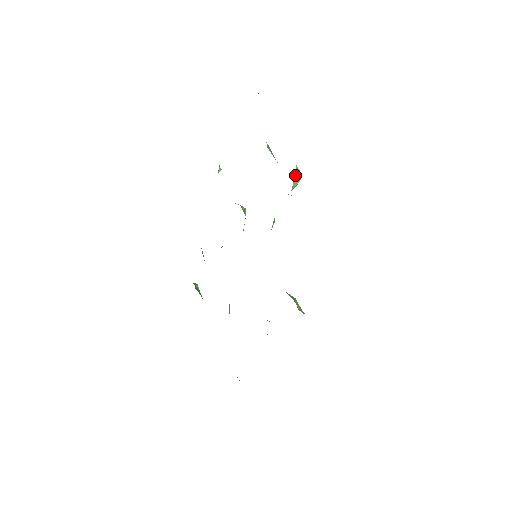
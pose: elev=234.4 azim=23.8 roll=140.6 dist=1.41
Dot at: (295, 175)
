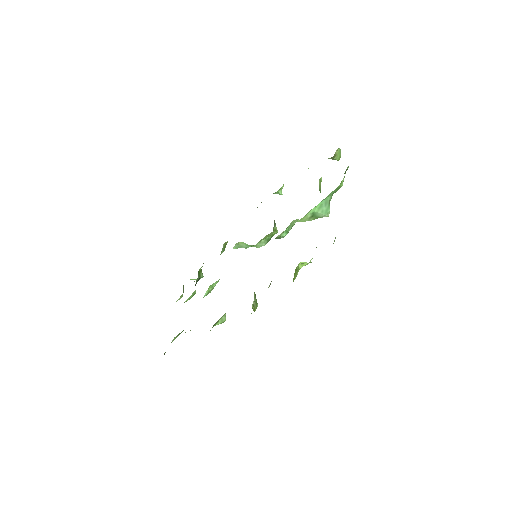
Dot at: (323, 202)
